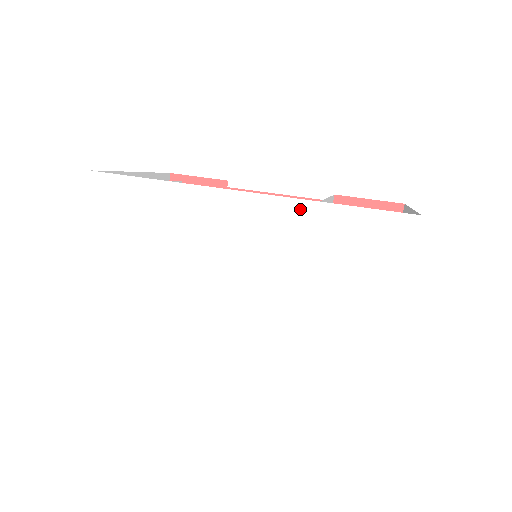
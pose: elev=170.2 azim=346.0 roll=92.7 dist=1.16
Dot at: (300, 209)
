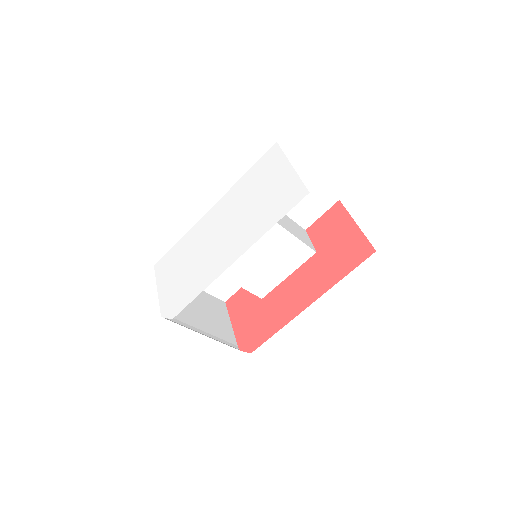
Dot at: (234, 188)
